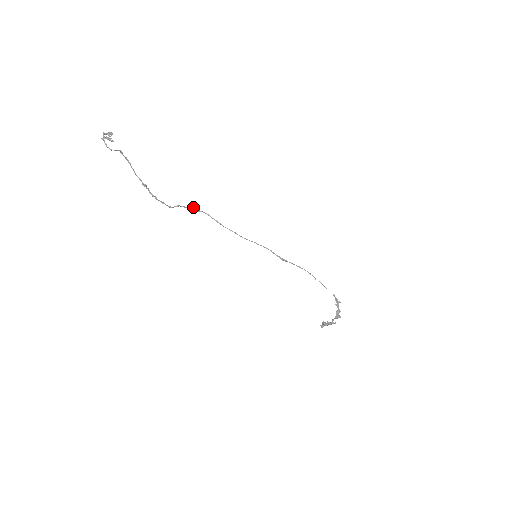
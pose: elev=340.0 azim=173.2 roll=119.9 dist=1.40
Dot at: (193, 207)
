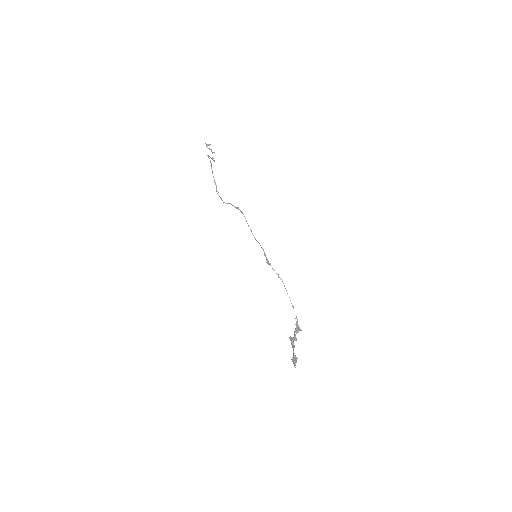
Dot at: (238, 207)
